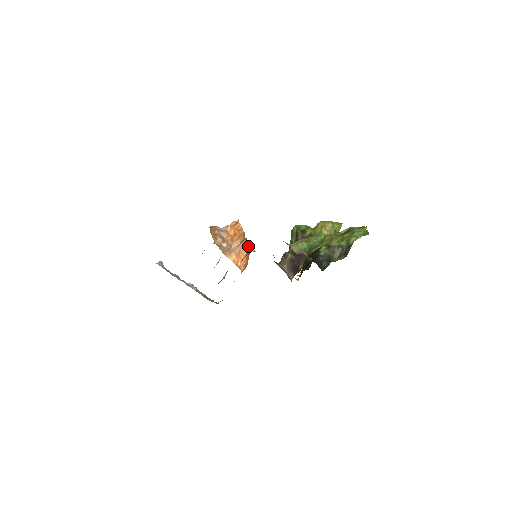
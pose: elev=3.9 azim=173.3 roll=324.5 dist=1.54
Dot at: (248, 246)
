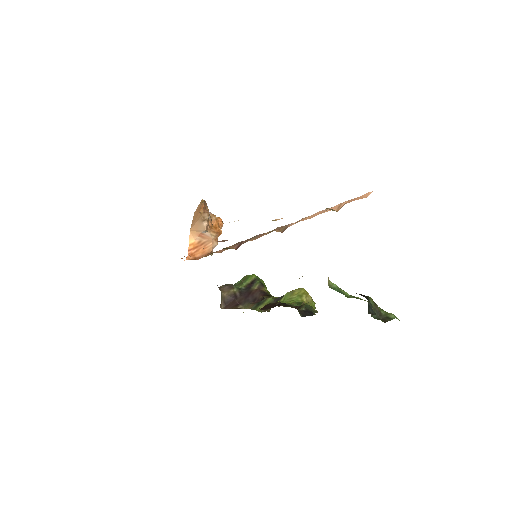
Dot at: (214, 247)
